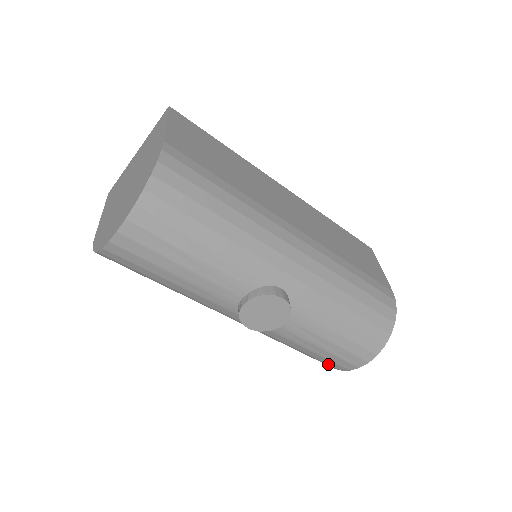
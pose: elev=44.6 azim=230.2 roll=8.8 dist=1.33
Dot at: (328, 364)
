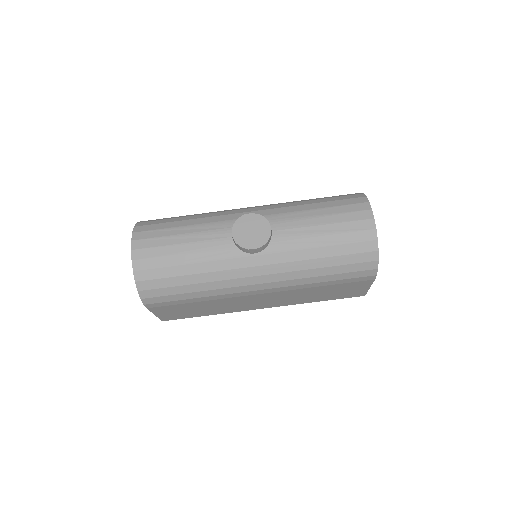
Dot at: (361, 253)
